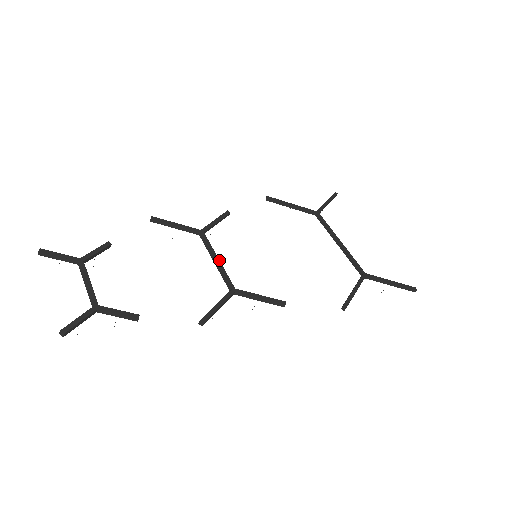
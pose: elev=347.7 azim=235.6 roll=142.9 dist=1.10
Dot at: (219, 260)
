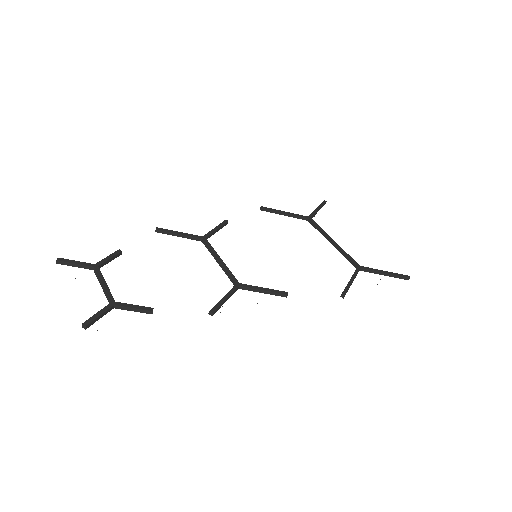
Dot at: (222, 260)
